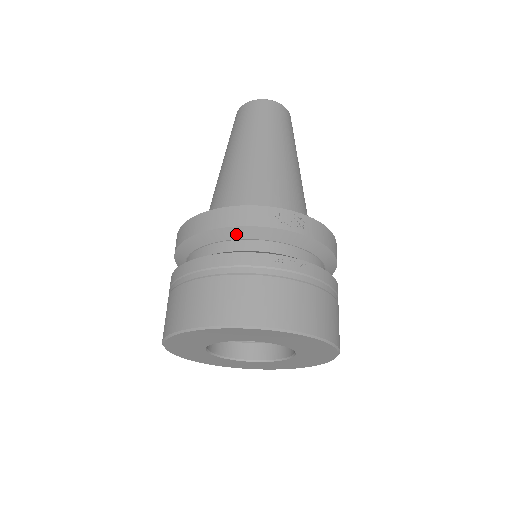
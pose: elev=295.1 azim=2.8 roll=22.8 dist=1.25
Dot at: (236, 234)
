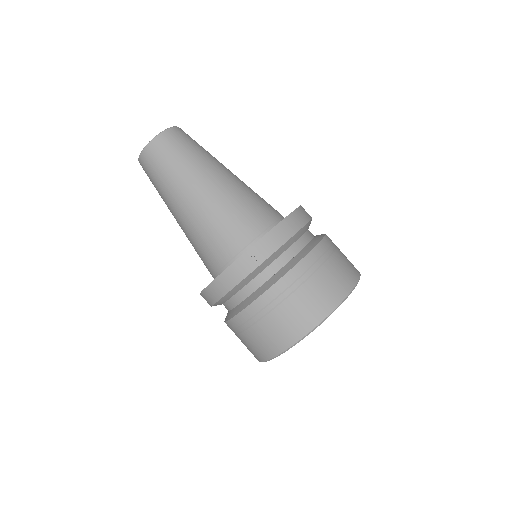
Dot at: (238, 288)
